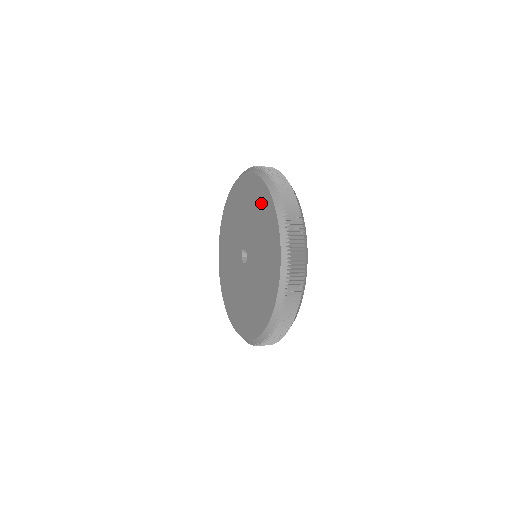
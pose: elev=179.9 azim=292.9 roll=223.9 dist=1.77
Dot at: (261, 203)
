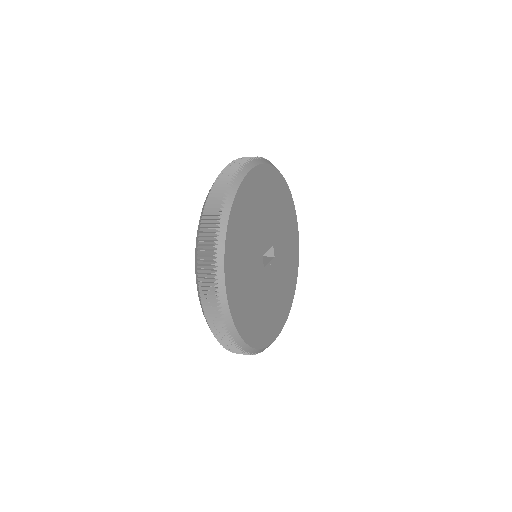
Dot at: occluded
